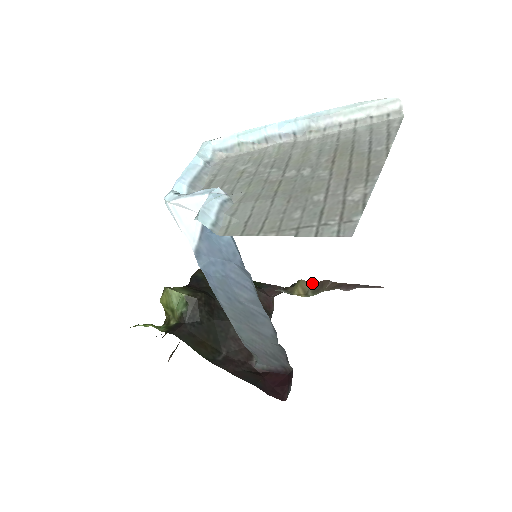
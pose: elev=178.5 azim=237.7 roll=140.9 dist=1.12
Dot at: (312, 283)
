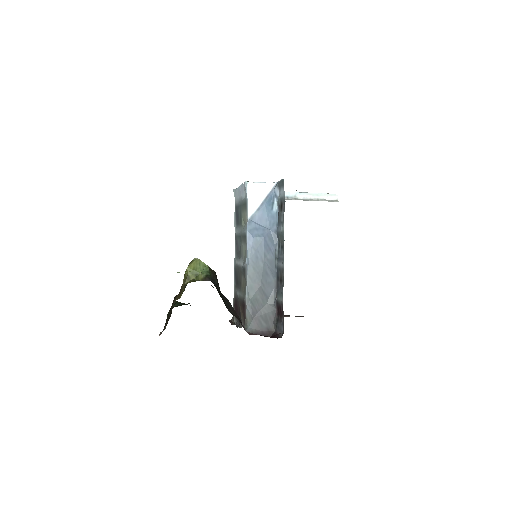
Dot at: occluded
